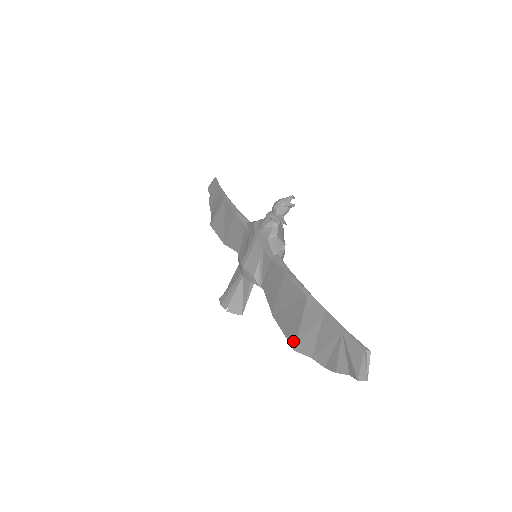
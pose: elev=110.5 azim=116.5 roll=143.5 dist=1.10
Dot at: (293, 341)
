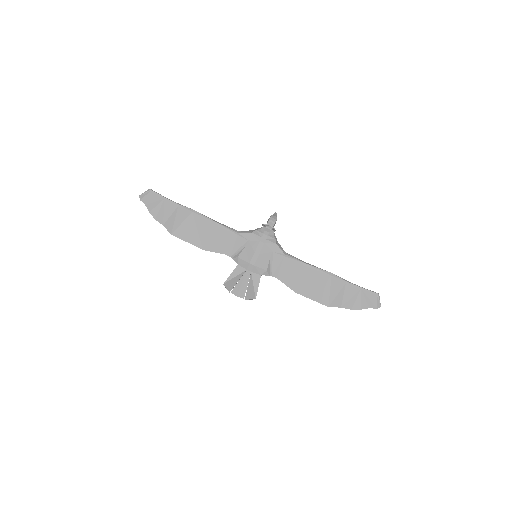
Dot at: (326, 302)
